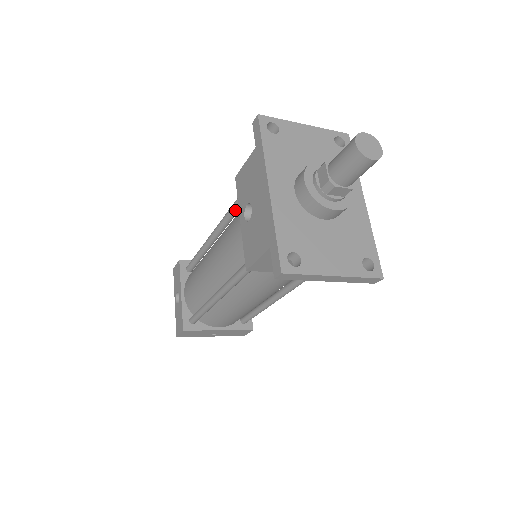
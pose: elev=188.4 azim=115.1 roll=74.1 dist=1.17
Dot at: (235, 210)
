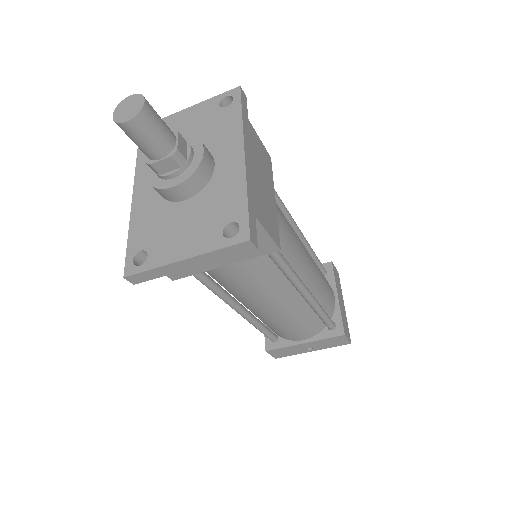
Dot at: occluded
